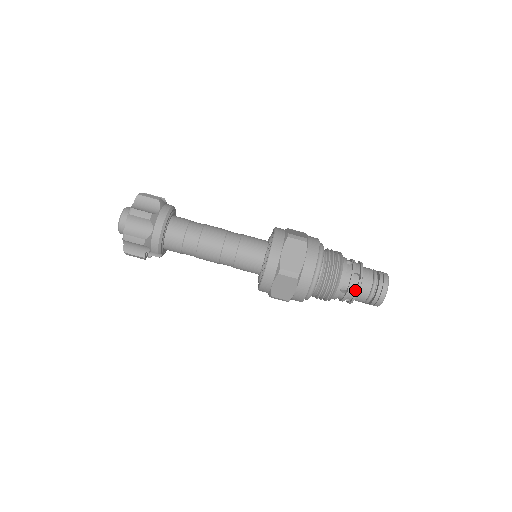
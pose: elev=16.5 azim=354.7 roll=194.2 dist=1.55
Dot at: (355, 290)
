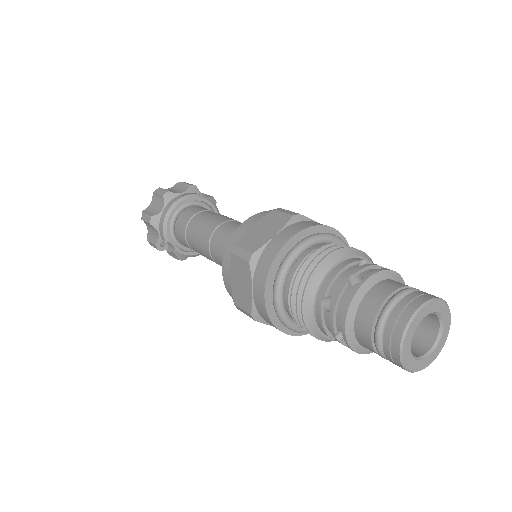
Dot at: (346, 307)
